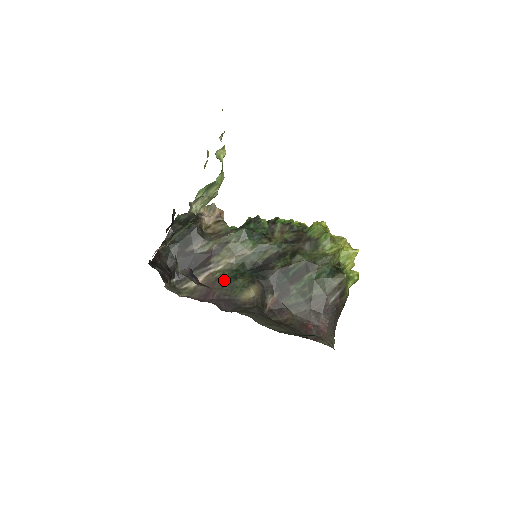
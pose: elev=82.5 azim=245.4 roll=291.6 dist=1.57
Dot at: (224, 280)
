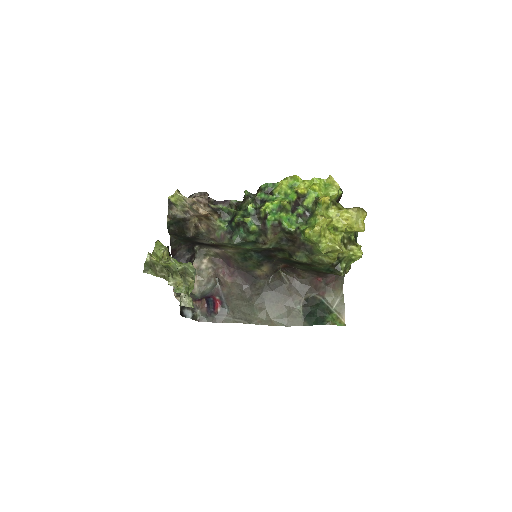
Dot at: (237, 260)
